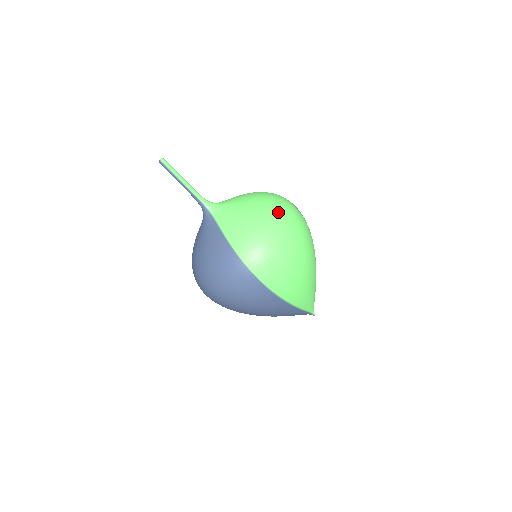
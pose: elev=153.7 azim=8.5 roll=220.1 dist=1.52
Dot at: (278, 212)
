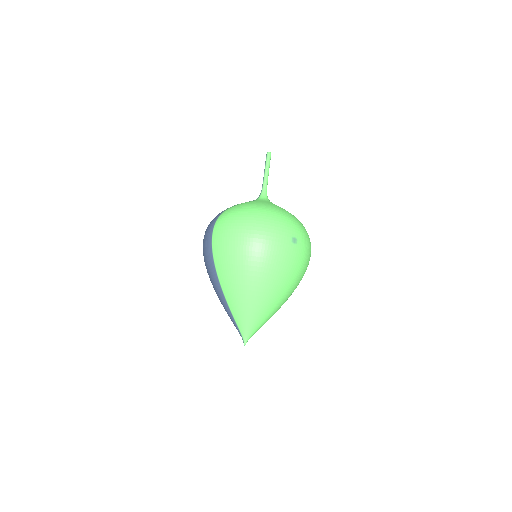
Dot at: (269, 214)
